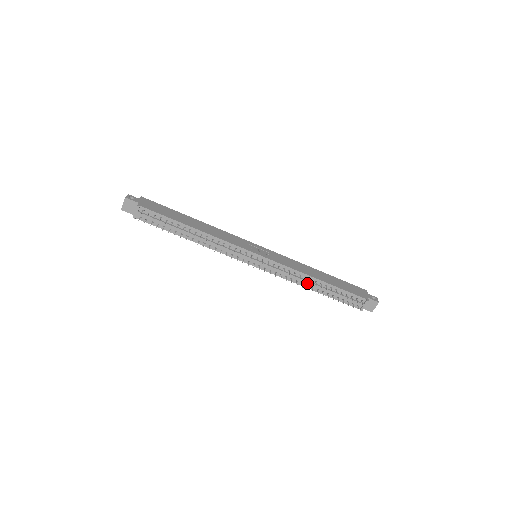
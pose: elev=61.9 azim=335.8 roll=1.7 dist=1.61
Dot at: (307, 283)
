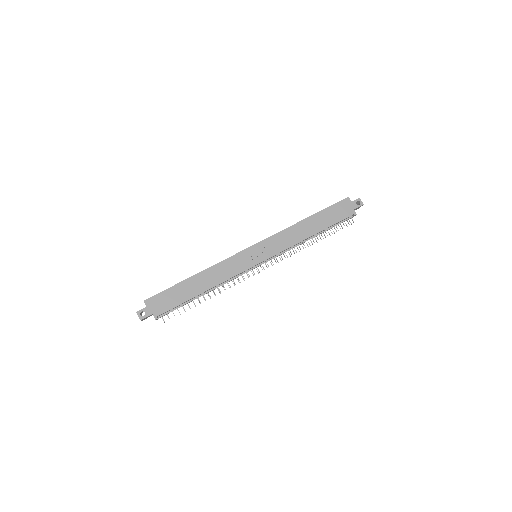
Dot at: occluded
